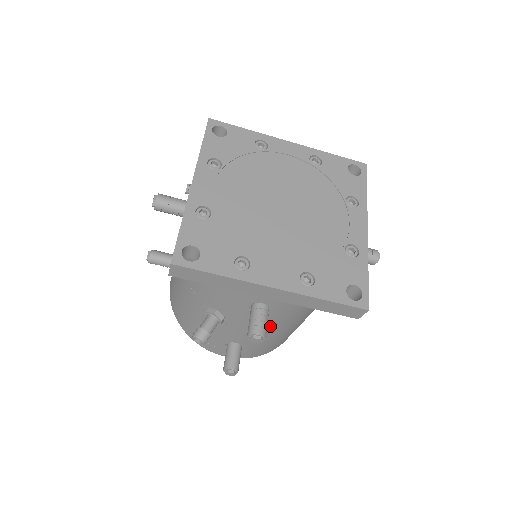
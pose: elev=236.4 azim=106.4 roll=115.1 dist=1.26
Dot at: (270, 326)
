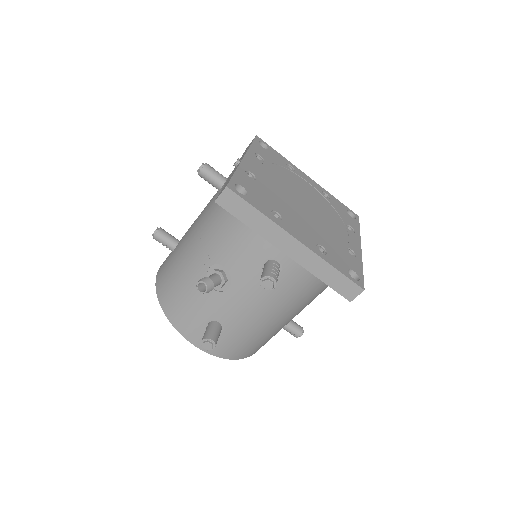
Dot at: (265, 302)
